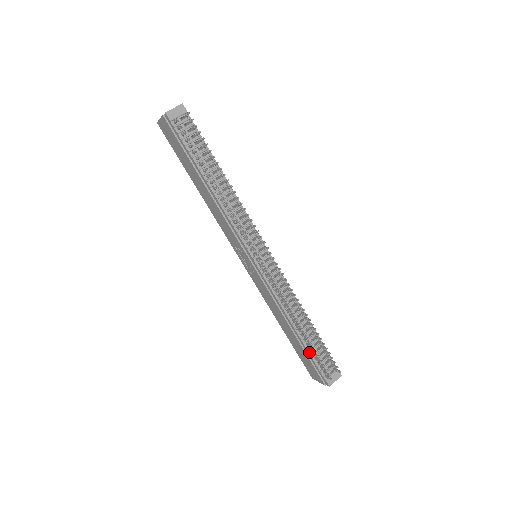
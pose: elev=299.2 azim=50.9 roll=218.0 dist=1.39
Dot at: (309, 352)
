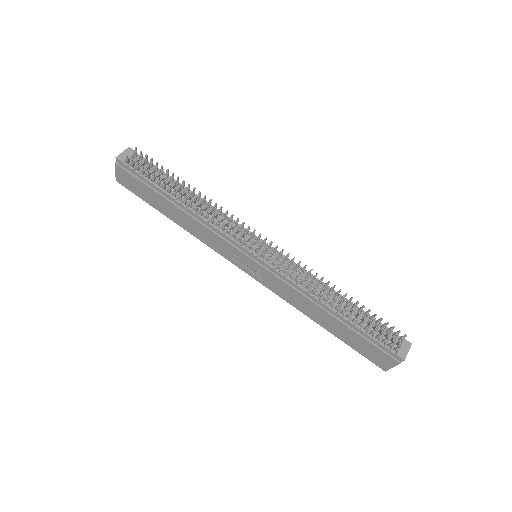
Dot at: (359, 329)
